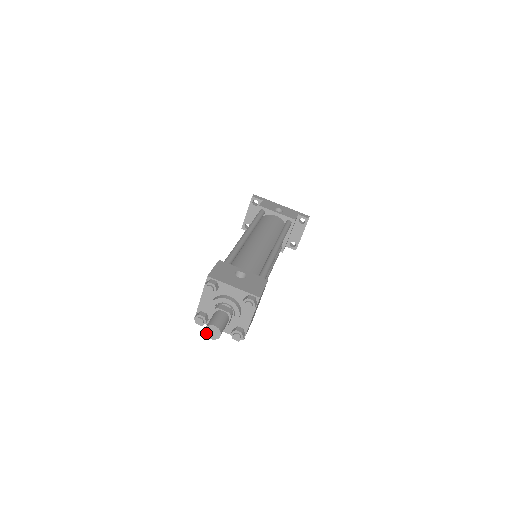
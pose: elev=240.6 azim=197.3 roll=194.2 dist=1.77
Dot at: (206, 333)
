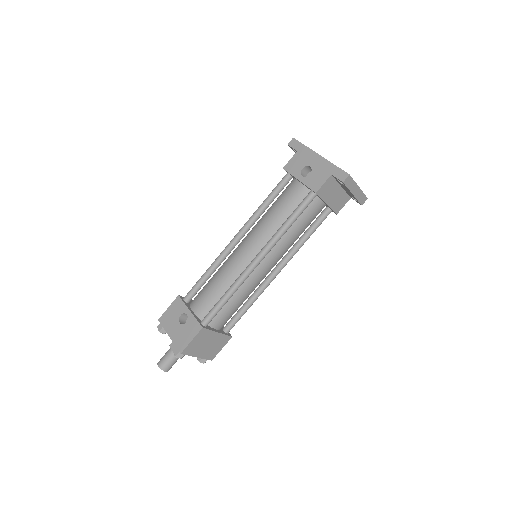
Dot at: occluded
